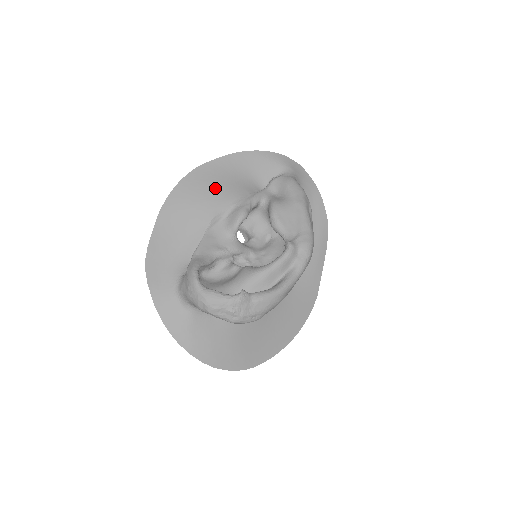
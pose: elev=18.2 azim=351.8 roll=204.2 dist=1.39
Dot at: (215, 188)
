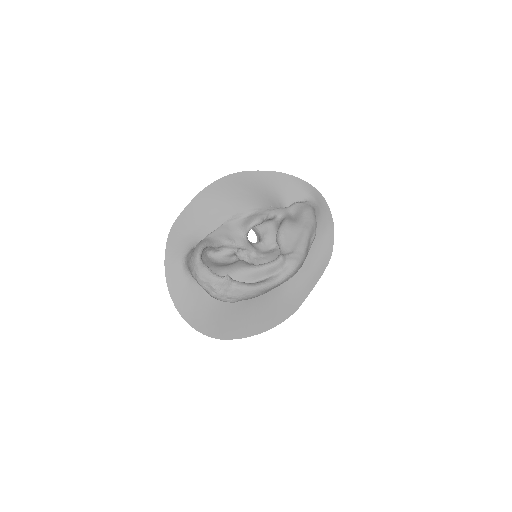
Dot at: (246, 193)
